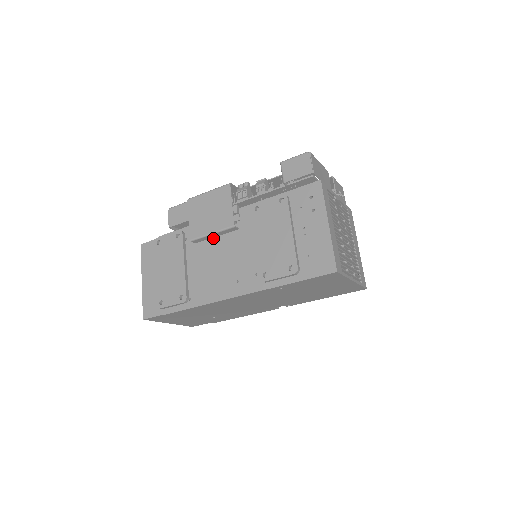
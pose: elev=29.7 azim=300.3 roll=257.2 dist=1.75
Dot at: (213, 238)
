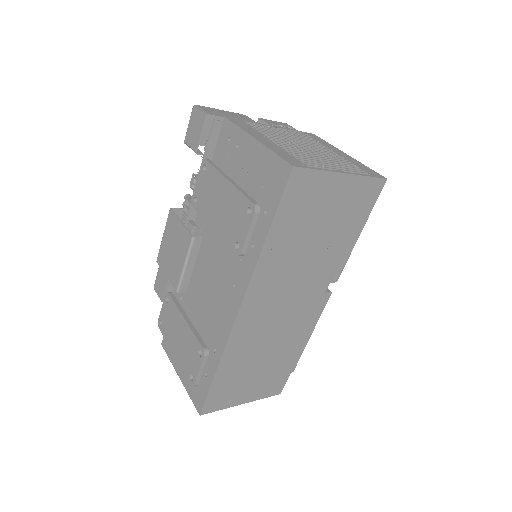
Dot at: (195, 271)
